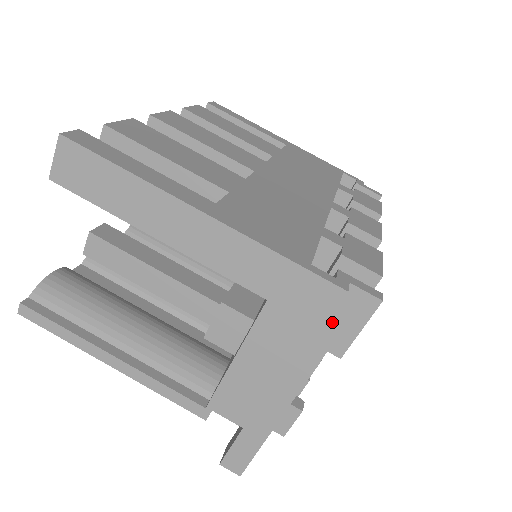
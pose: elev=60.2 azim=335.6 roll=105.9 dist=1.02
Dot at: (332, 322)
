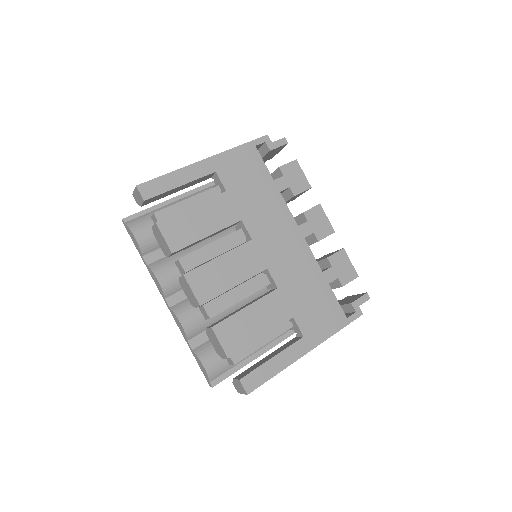
Dot at: occluded
